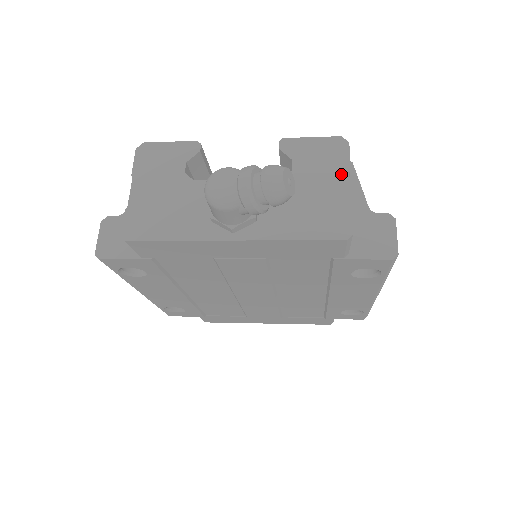
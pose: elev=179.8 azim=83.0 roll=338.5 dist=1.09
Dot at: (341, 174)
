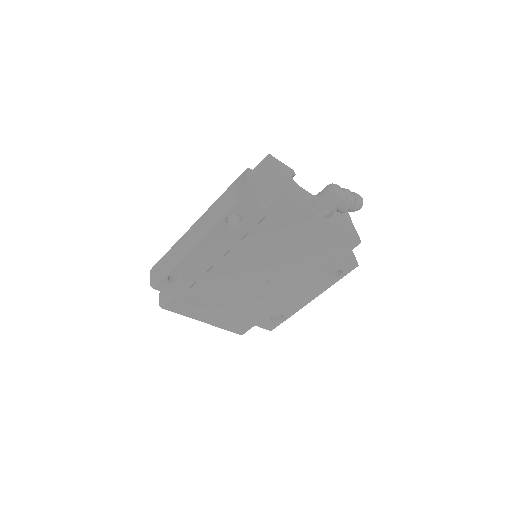
Dot at: (349, 217)
